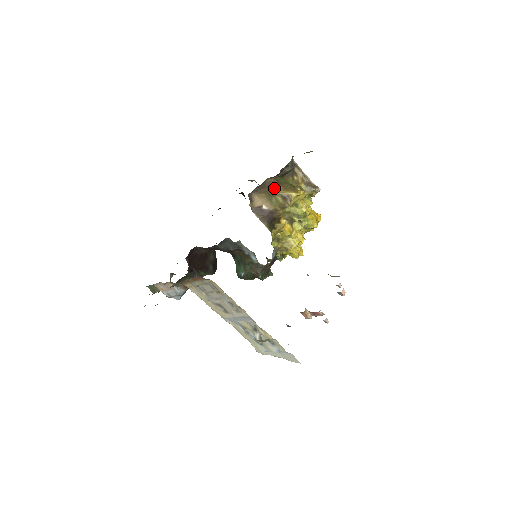
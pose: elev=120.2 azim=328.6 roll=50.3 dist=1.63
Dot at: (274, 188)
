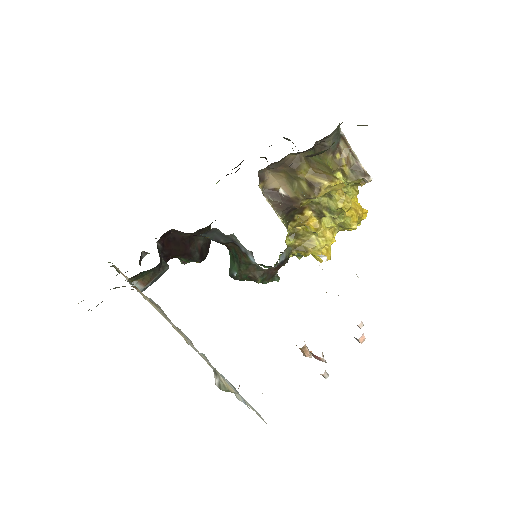
Dot at: (298, 169)
